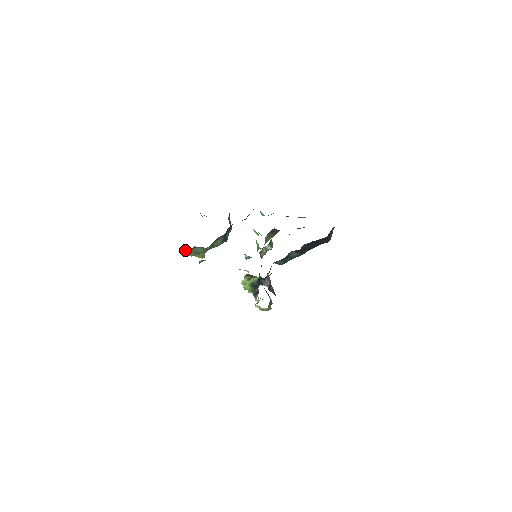
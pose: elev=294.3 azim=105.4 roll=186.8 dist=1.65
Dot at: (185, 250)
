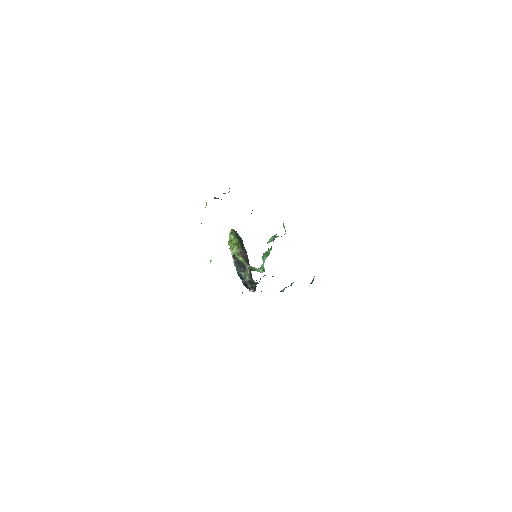
Dot at: occluded
